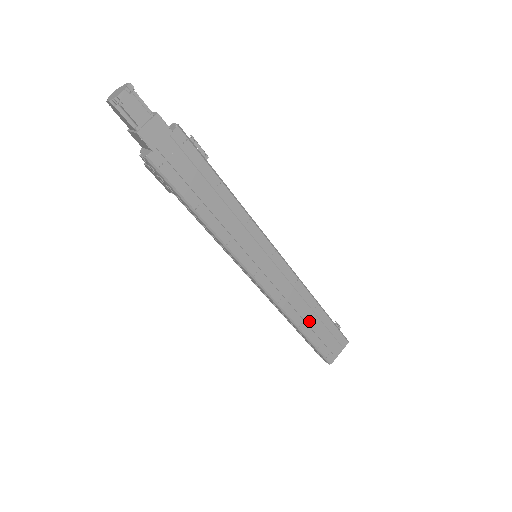
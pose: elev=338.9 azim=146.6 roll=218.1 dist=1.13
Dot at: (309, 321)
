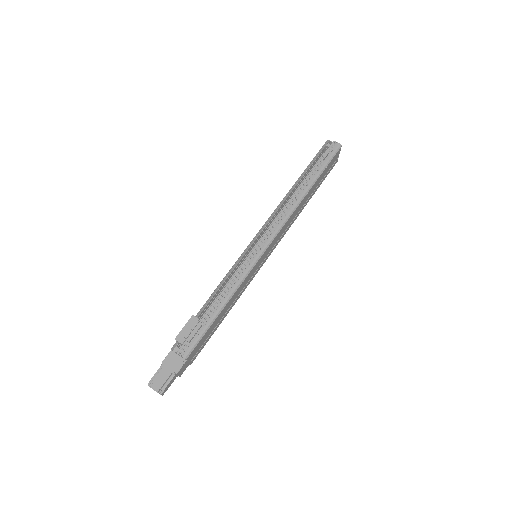
Dot at: (308, 197)
